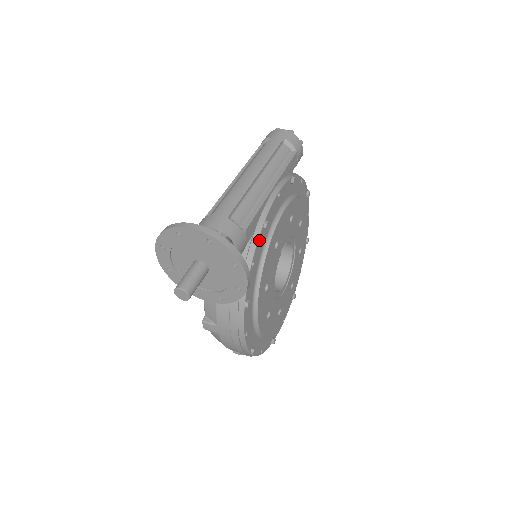
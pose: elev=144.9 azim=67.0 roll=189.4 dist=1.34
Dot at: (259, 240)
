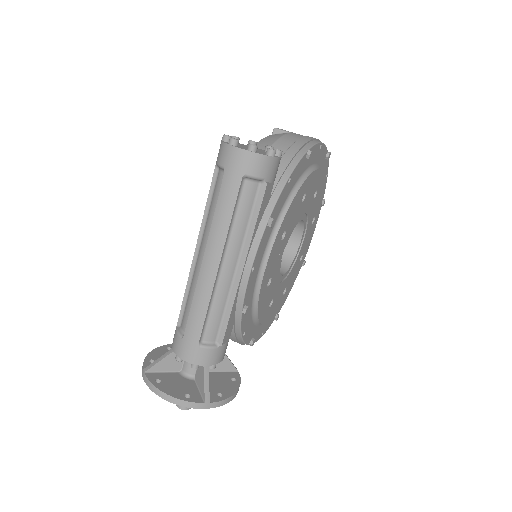
Dot at: (243, 321)
